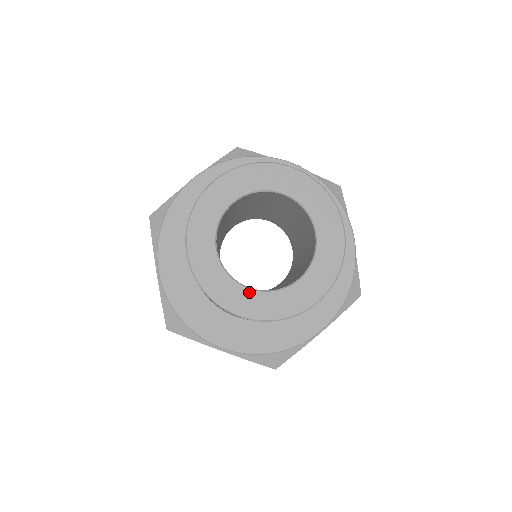
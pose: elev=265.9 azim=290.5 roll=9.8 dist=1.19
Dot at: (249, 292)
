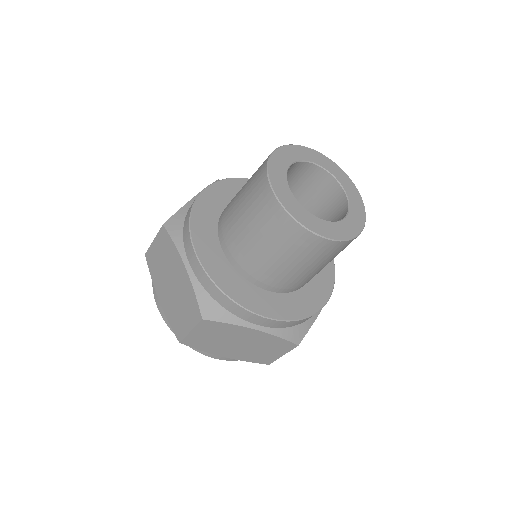
Dot at: (290, 193)
